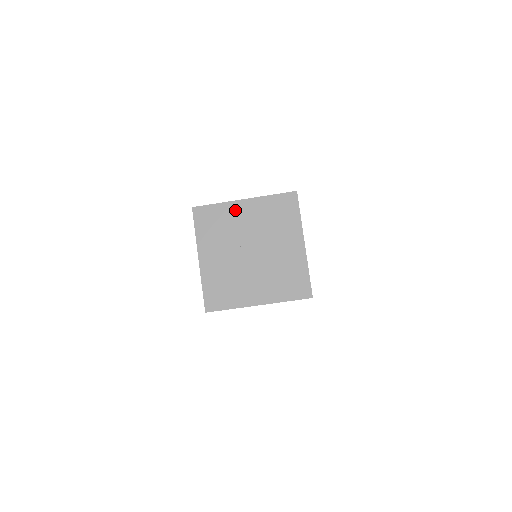
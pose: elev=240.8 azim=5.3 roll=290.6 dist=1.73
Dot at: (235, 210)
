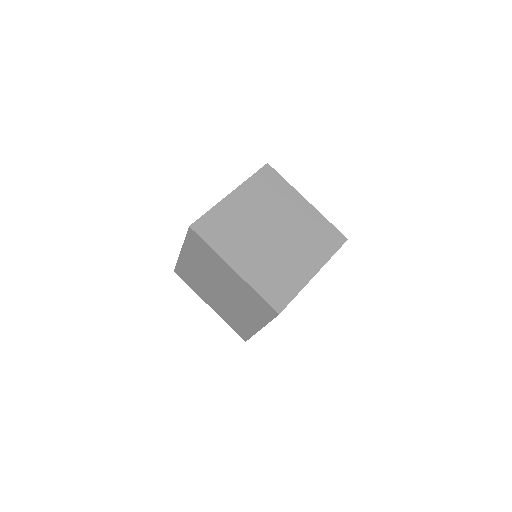
Dot at: (294, 199)
